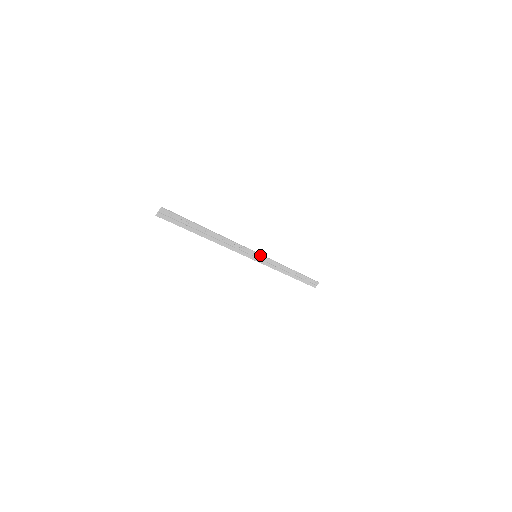
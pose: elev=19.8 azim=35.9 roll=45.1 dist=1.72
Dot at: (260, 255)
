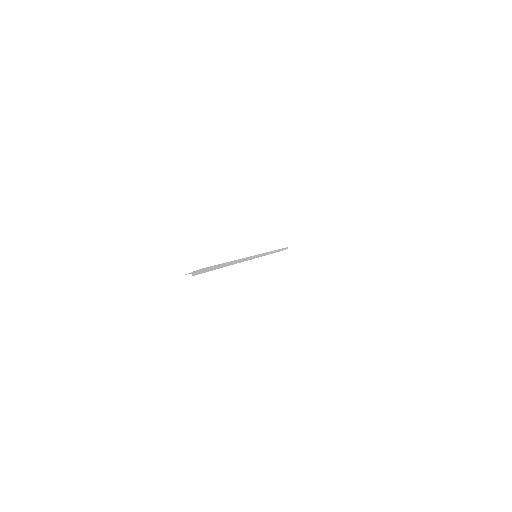
Dot at: (260, 254)
